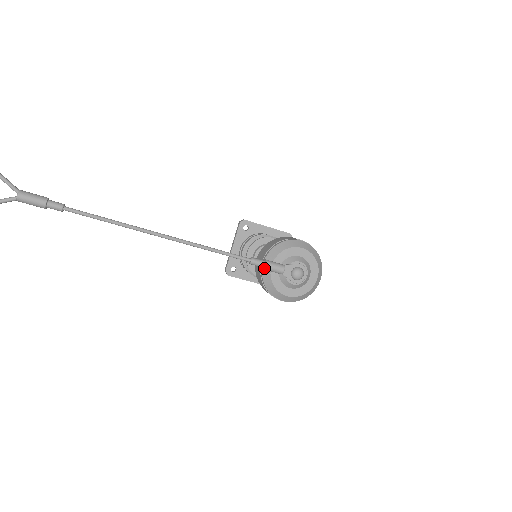
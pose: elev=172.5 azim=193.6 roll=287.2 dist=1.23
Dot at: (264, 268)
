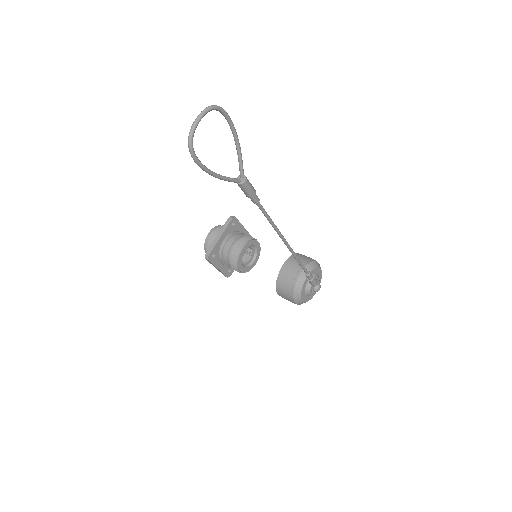
Dot at: (311, 281)
